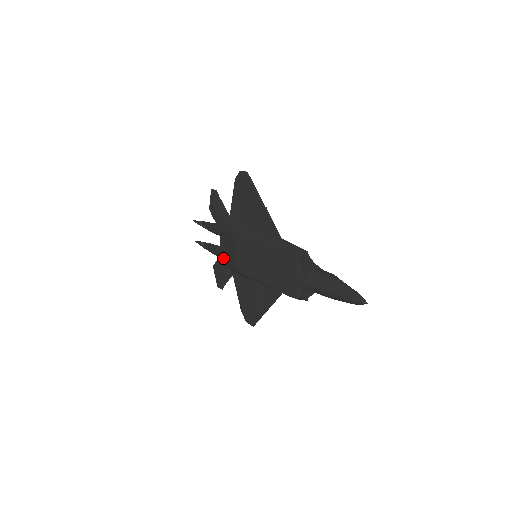
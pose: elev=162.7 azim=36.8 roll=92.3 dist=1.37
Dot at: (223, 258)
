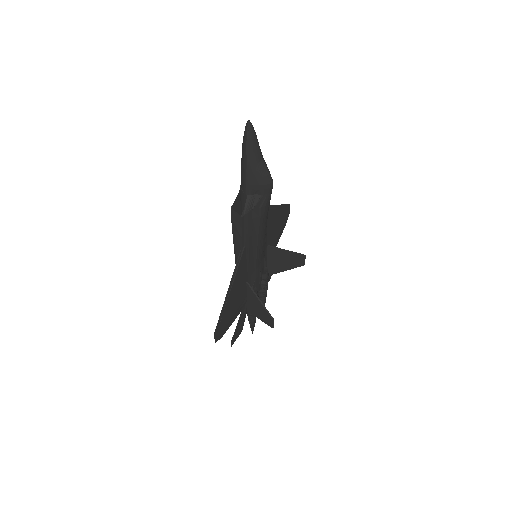
Dot at: occluded
